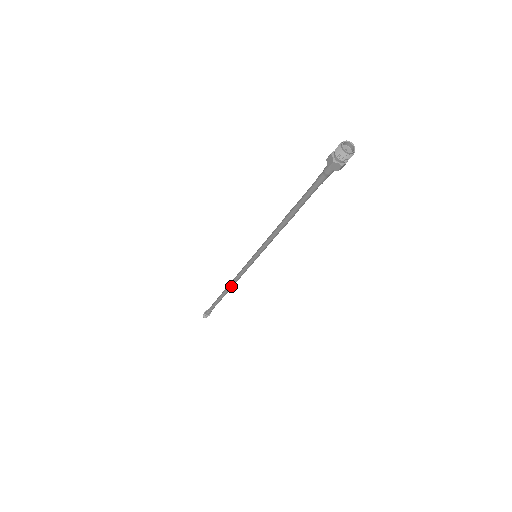
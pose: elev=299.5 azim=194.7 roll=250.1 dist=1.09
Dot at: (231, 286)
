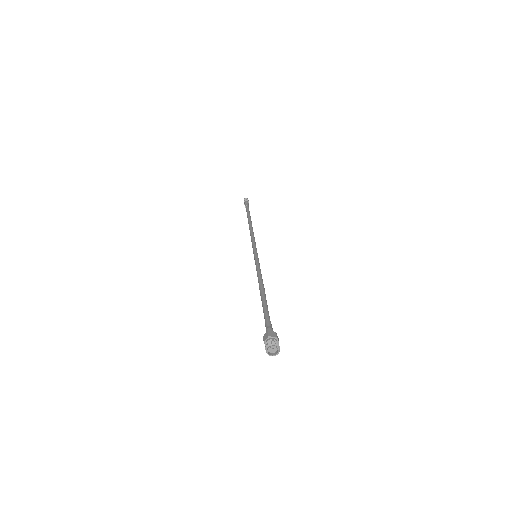
Dot at: occluded
